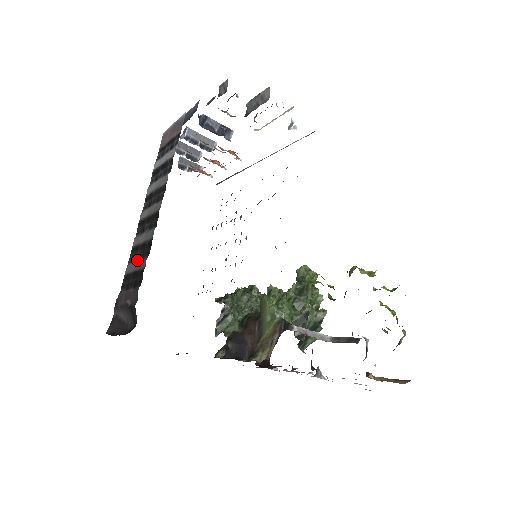
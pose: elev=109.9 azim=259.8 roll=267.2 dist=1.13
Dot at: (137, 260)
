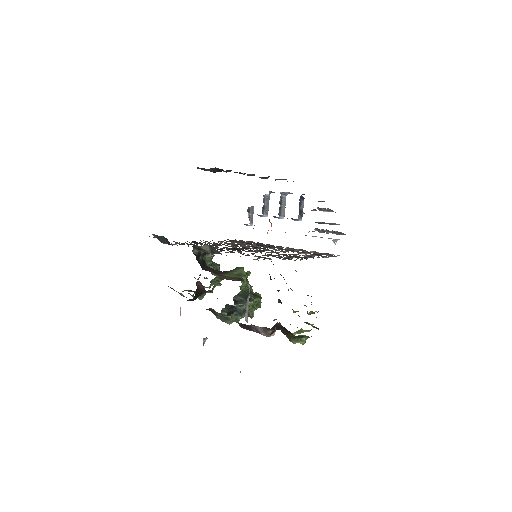
Dot at: occluded
